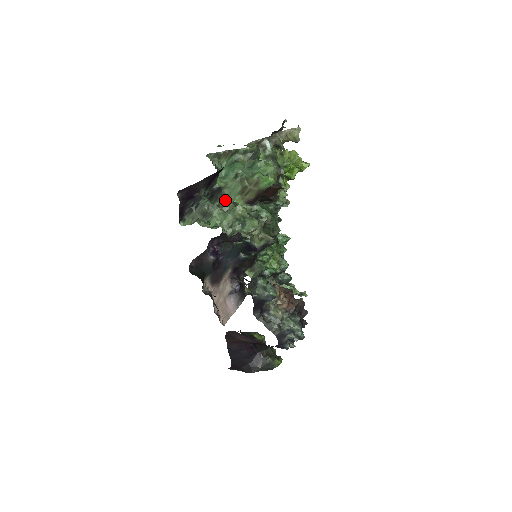
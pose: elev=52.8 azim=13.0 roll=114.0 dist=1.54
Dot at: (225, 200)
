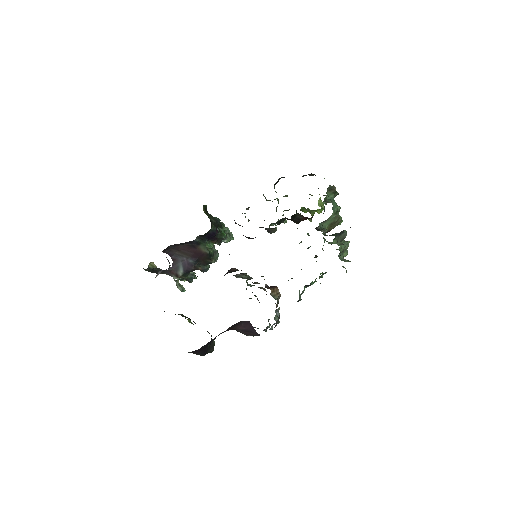
Dot at: (322, 224)
